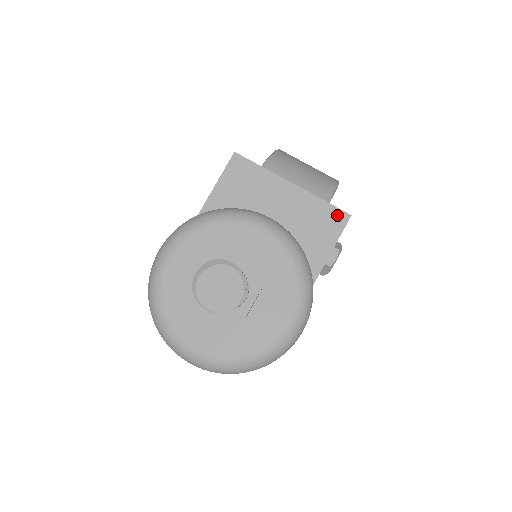
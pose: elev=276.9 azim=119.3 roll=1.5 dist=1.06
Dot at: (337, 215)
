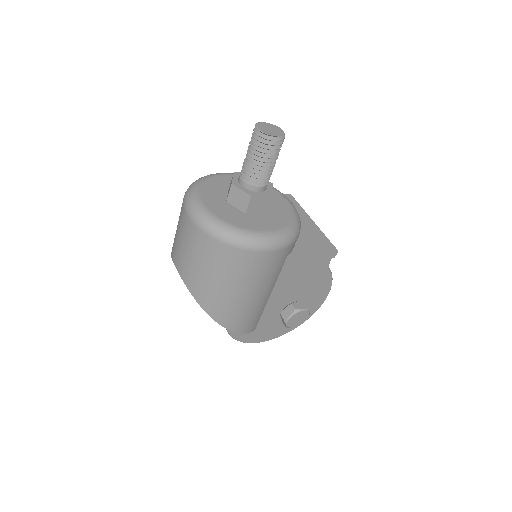
Dot at: (329, 245)
